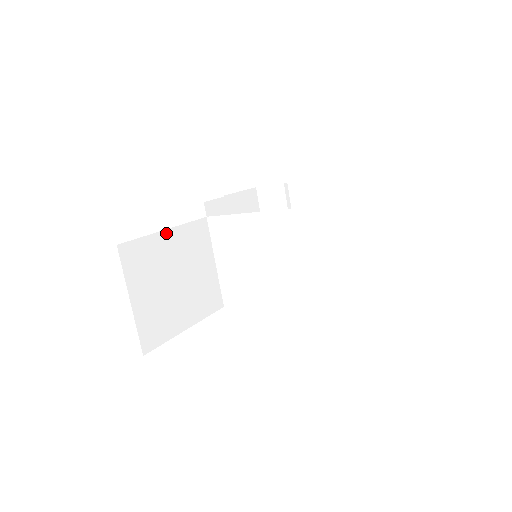
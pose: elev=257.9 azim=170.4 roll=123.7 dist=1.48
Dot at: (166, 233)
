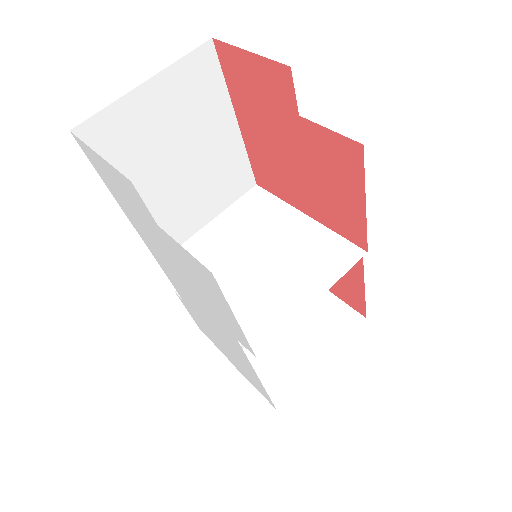
Dot at: (233, 122)
